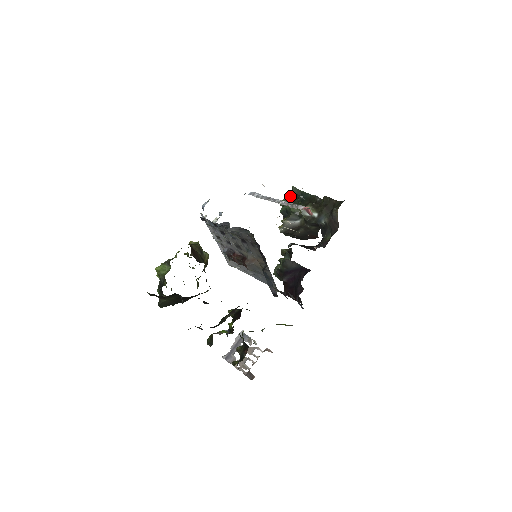
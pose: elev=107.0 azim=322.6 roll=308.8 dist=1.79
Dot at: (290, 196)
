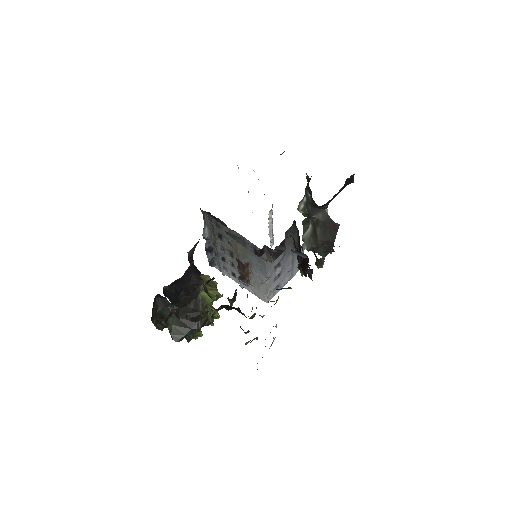
Dot at: occluded
